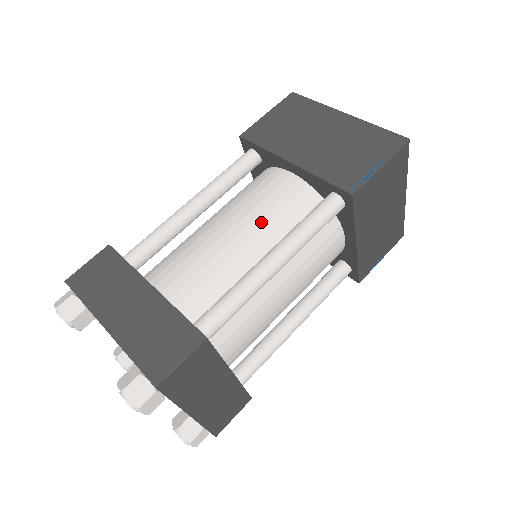
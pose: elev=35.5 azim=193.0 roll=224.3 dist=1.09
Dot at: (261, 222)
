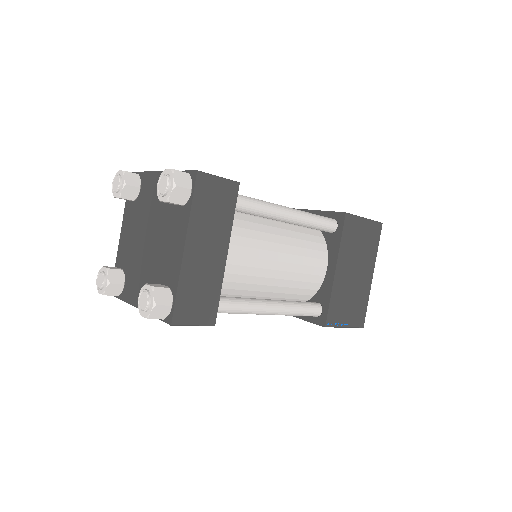
Dot at: (291, 277)
